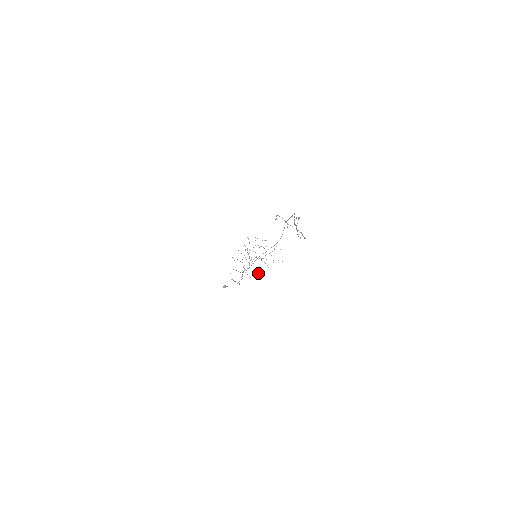
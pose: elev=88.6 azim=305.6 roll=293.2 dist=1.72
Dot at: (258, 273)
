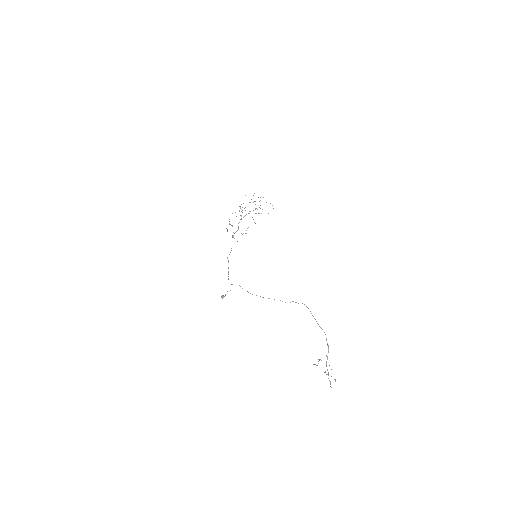
Dot at: occluded
